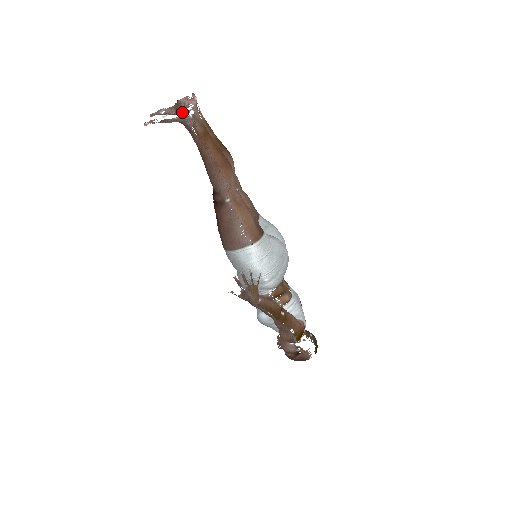
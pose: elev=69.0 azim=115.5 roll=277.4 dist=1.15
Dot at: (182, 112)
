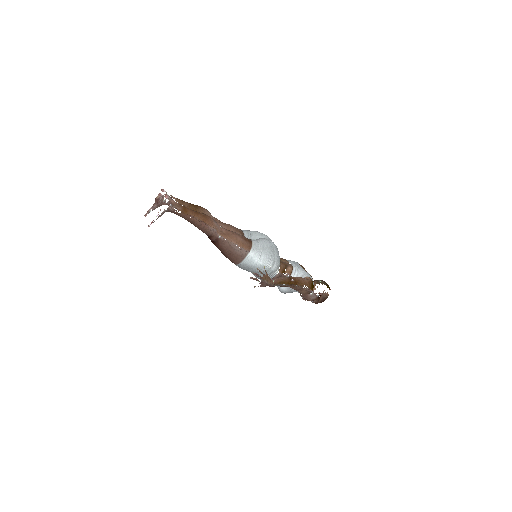
Dot at: (162, 203)
